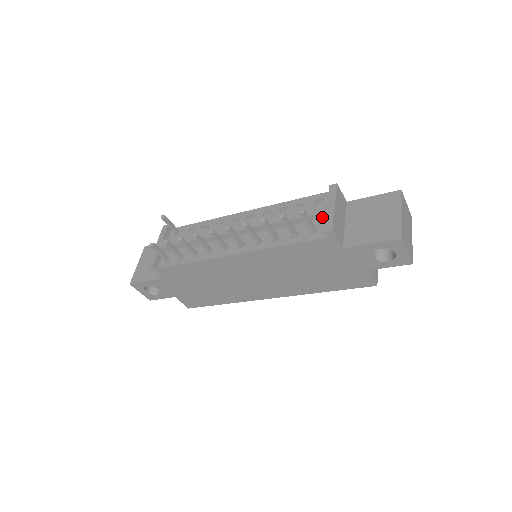
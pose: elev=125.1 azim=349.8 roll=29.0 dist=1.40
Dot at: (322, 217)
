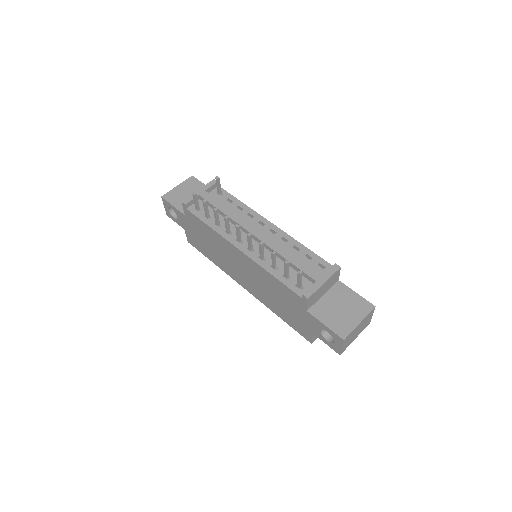
Dot at: (312, 281)
